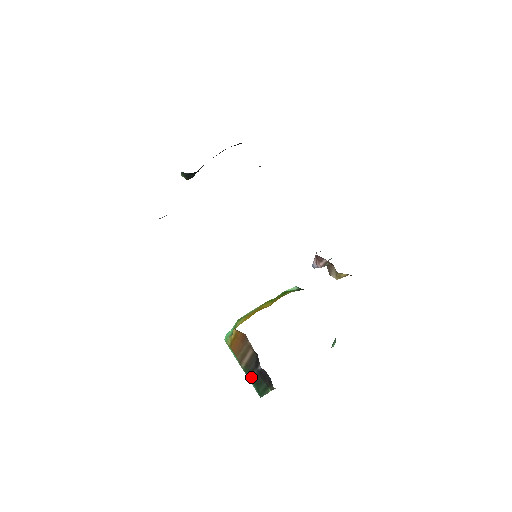
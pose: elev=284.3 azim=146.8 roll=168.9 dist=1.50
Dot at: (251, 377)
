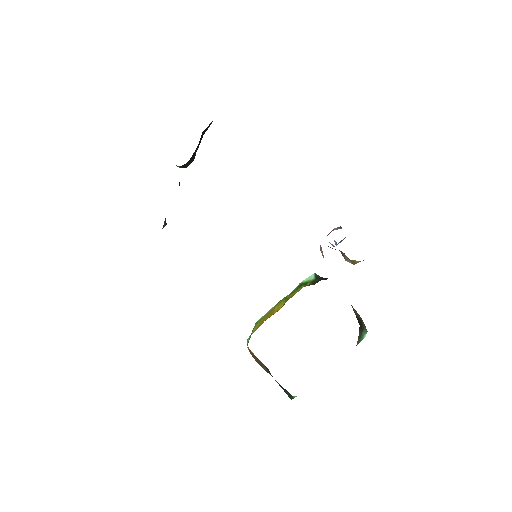
Dot at: occluded
